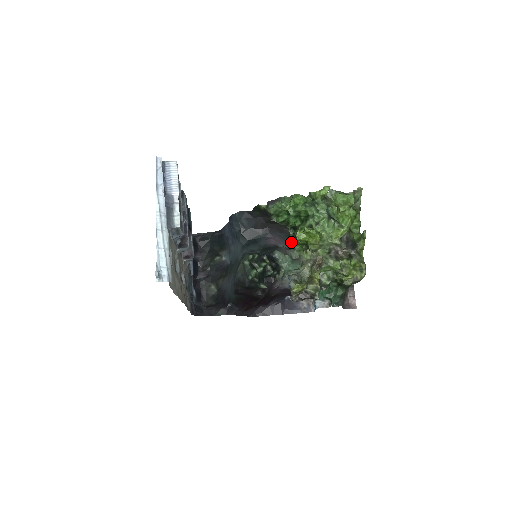
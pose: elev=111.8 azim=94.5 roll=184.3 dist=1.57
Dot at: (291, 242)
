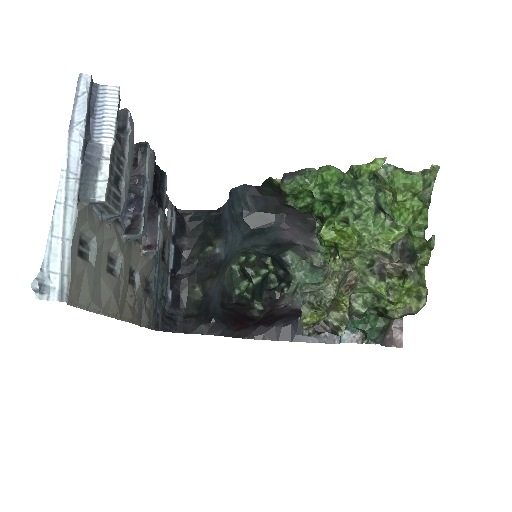
Dot at: (316, 238)
